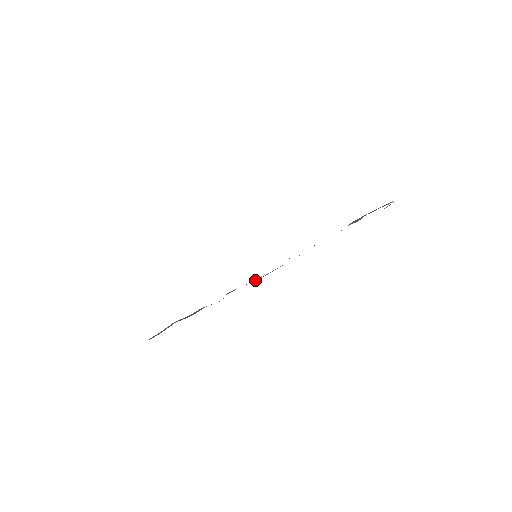
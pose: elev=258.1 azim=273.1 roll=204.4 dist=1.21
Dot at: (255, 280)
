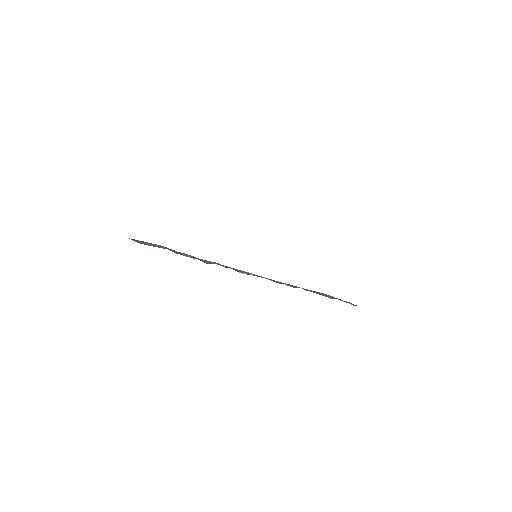
Dot at: (242, 273)
